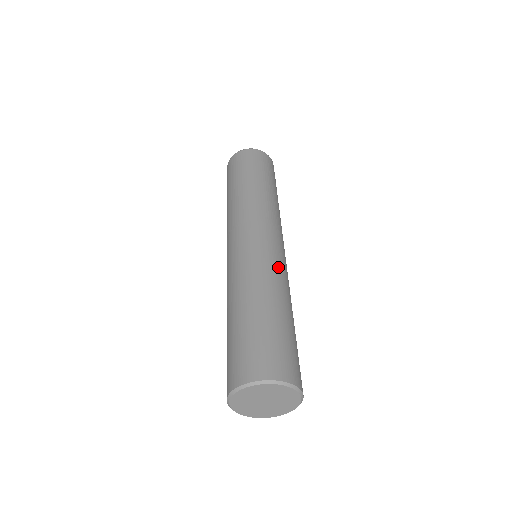
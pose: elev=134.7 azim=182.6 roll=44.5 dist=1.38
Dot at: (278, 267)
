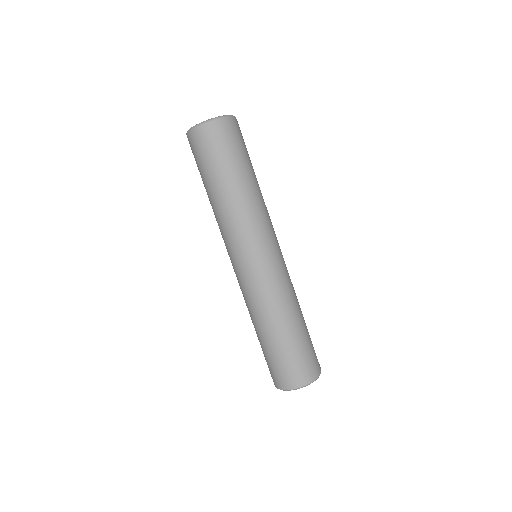
Dot at: (266, 292)
